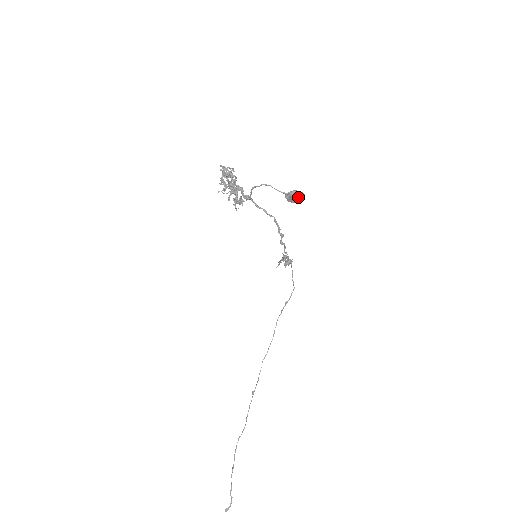
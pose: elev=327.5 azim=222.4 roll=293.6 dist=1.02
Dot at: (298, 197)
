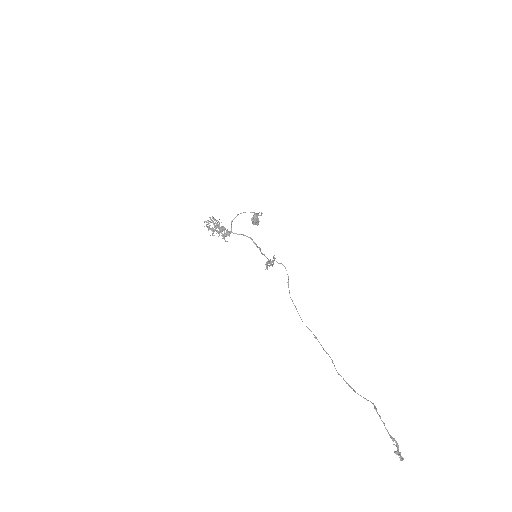
Dot at: (258, 219)
